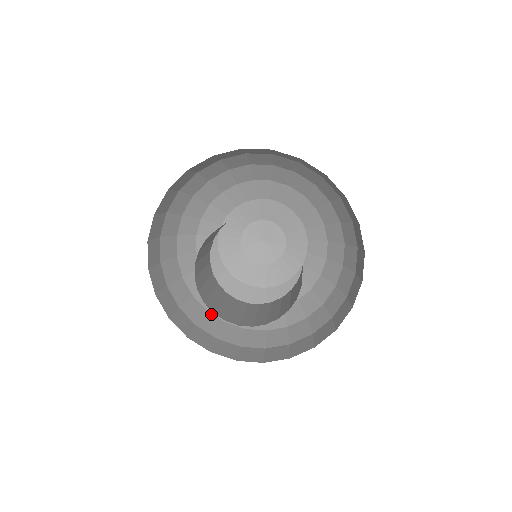
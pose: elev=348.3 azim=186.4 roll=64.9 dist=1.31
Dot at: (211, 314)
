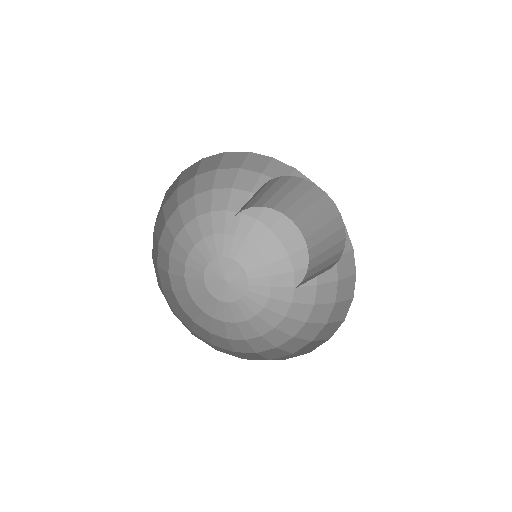
Dot at: (158, 271)
